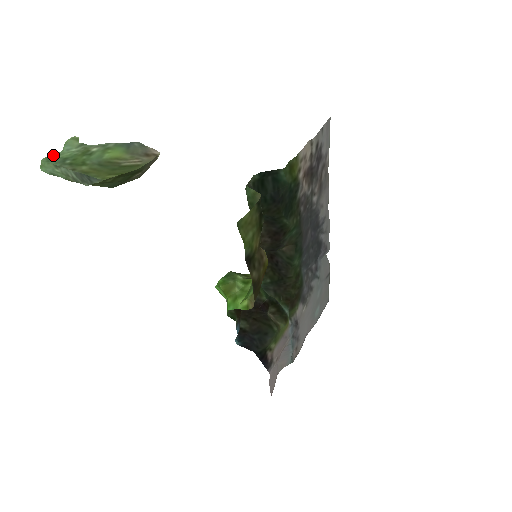
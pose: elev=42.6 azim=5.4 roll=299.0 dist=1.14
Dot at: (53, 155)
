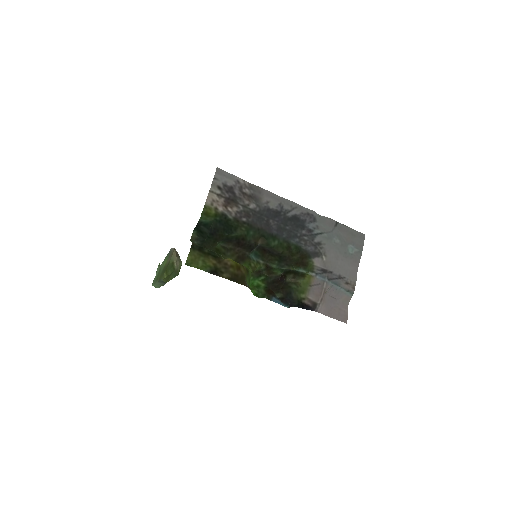
Dot at: (154, 279)
